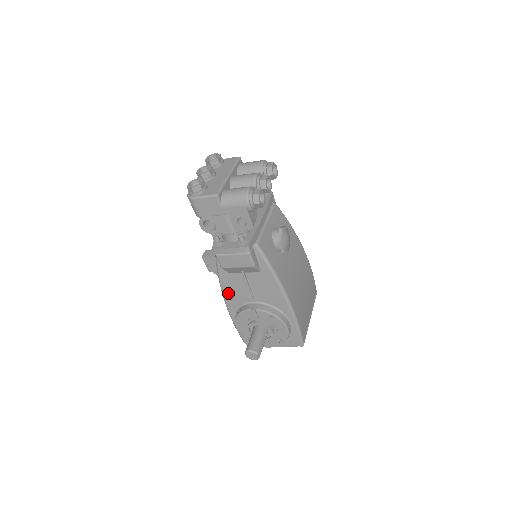
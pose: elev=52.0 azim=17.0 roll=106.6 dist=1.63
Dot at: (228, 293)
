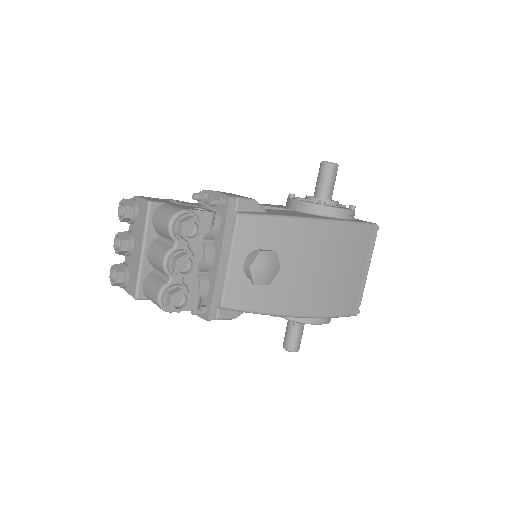
Dot at: occluded
